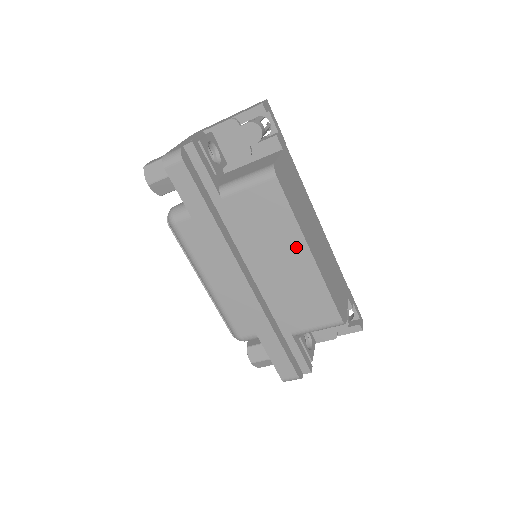
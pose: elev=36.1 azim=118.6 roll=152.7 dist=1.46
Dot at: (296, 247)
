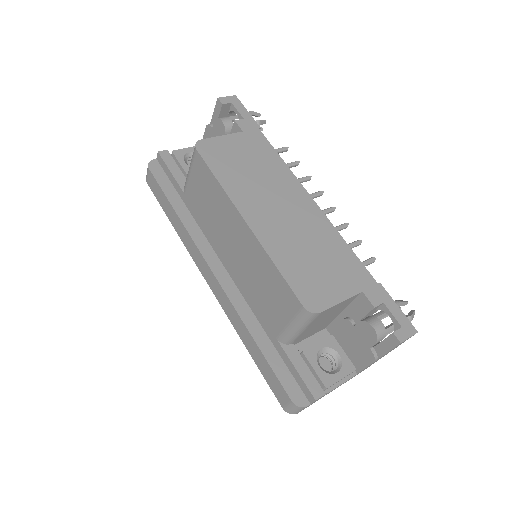
Dot at: (234, 219)
